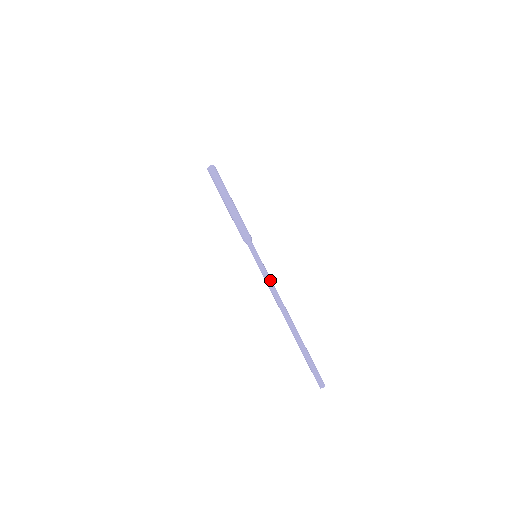
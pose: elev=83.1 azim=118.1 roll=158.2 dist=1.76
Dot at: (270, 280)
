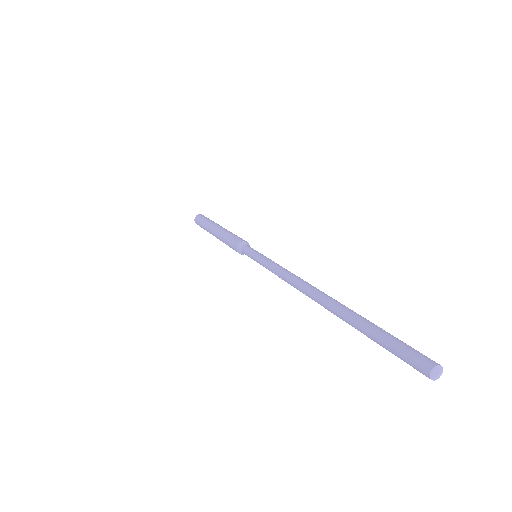
Dot at: (275, 268)
